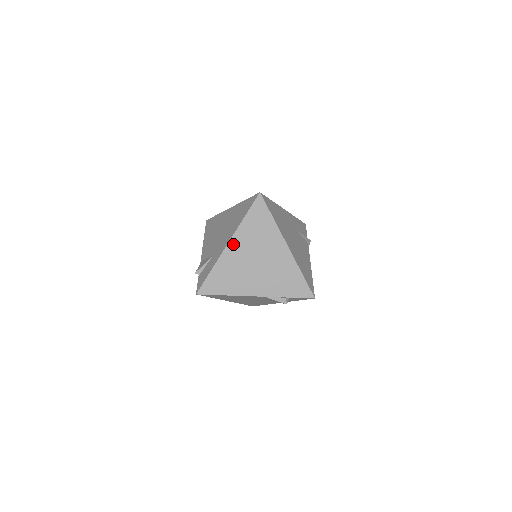
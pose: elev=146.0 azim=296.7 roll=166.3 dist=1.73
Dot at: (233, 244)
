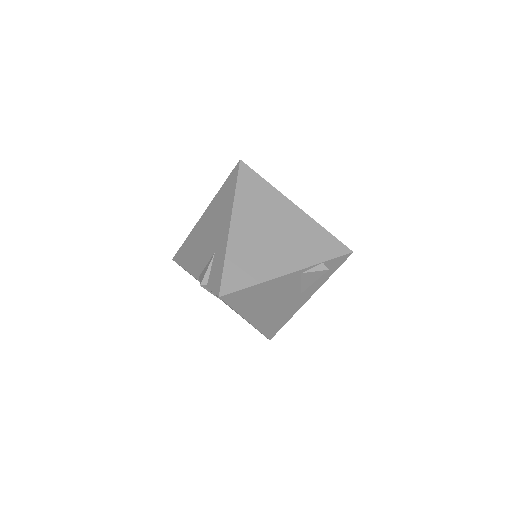
Dot at: (236, 221)
